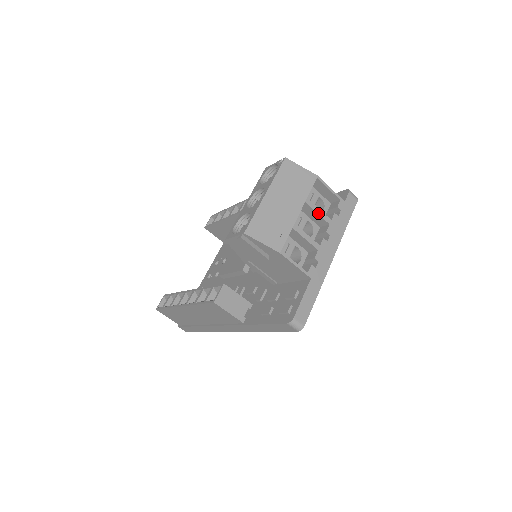
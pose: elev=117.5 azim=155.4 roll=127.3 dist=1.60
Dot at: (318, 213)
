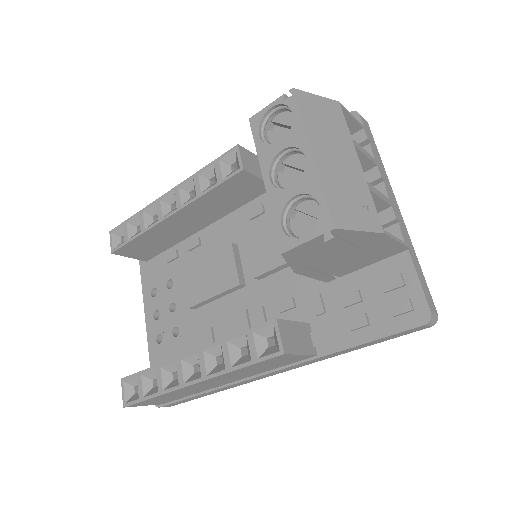
Dot at: (366, 155)
